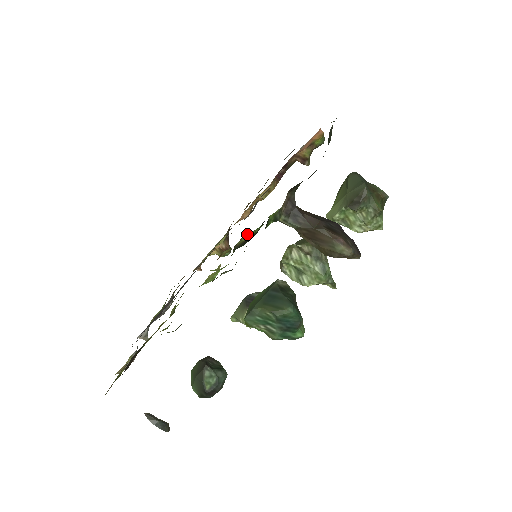
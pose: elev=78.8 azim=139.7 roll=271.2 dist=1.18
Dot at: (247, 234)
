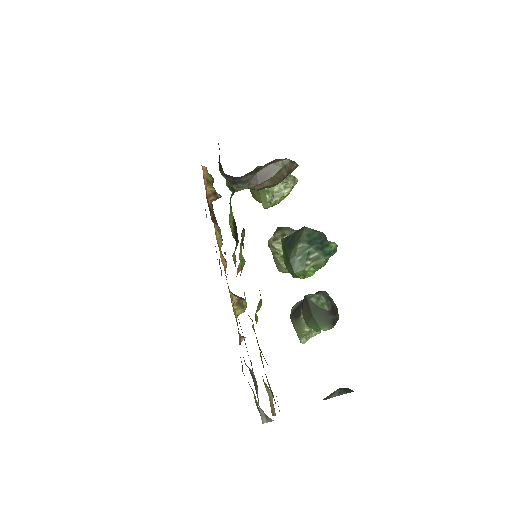
Dot at: (229, 220)
